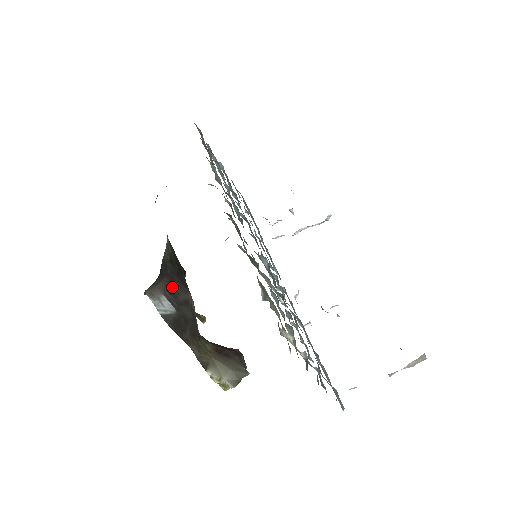
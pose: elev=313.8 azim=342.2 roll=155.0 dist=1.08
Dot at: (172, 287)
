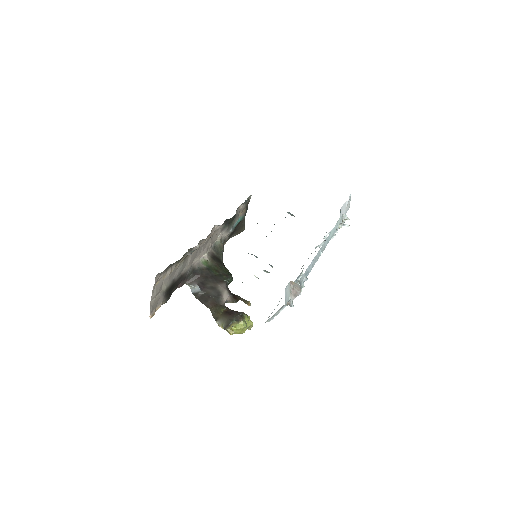
Dot at: (204, 281)
